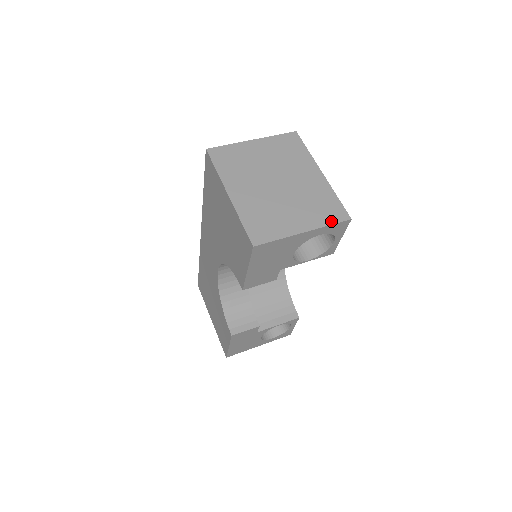
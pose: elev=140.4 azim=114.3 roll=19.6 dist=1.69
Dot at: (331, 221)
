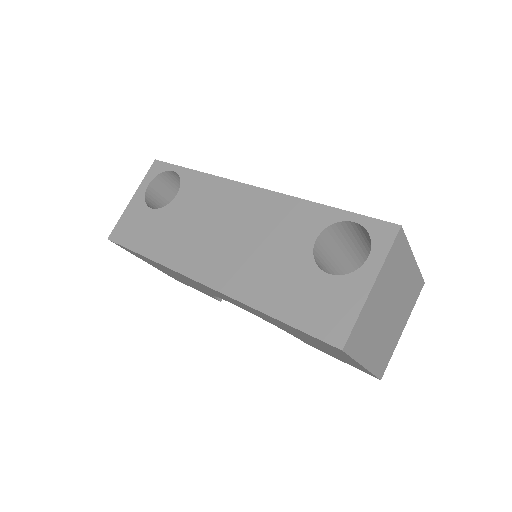
Dot at: occluded
